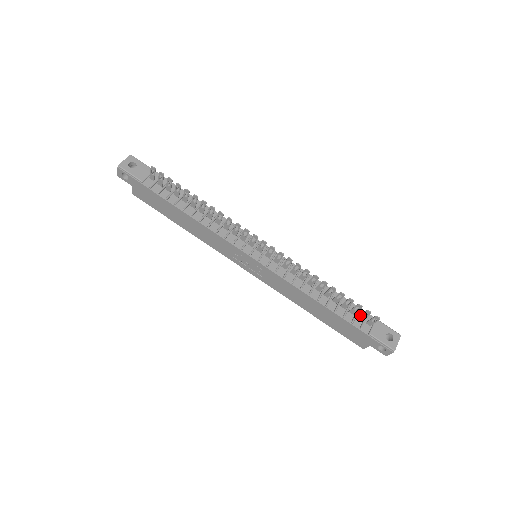
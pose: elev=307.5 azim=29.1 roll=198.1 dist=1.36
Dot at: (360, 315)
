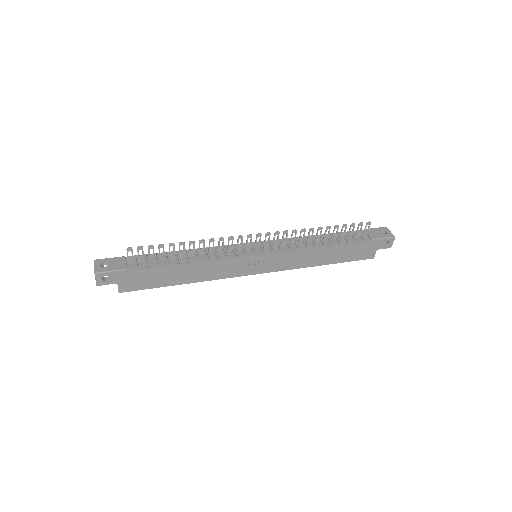
Dot at: (356, 233)
